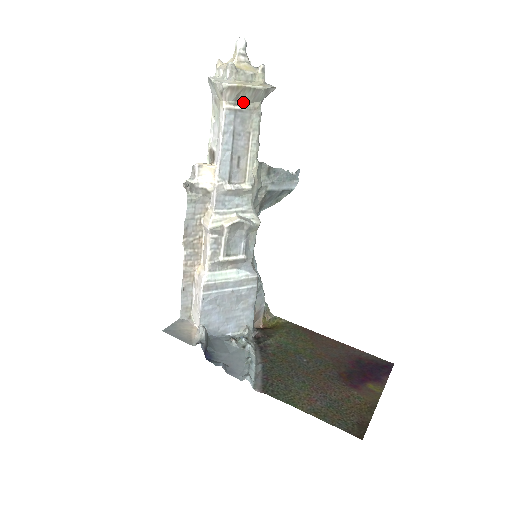
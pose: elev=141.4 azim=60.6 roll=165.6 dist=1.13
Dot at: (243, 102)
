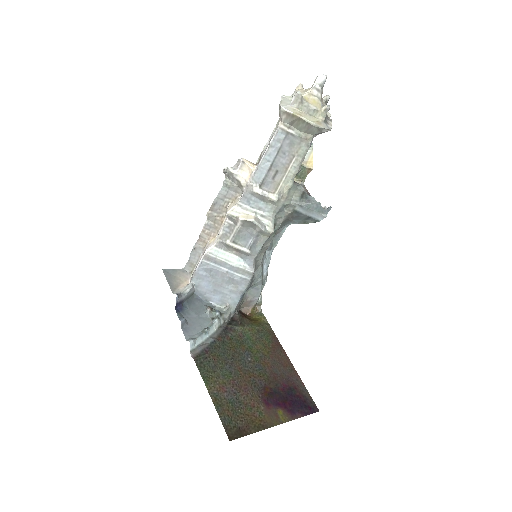
Dot at: (297, 129)
